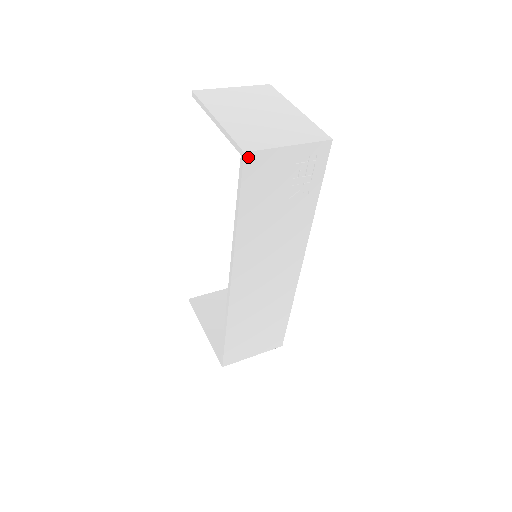
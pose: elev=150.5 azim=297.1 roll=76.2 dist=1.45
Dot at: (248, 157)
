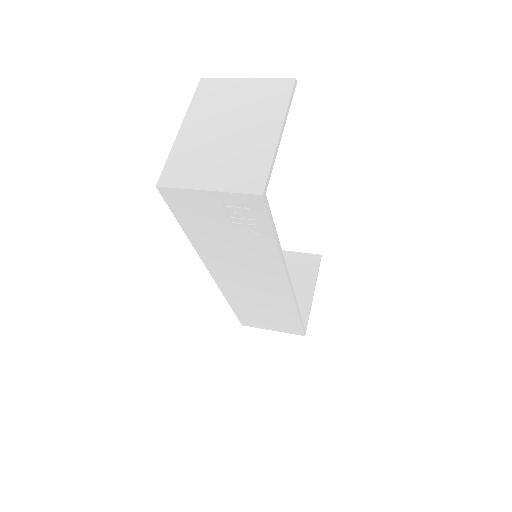
Dot at: (163, 190)
